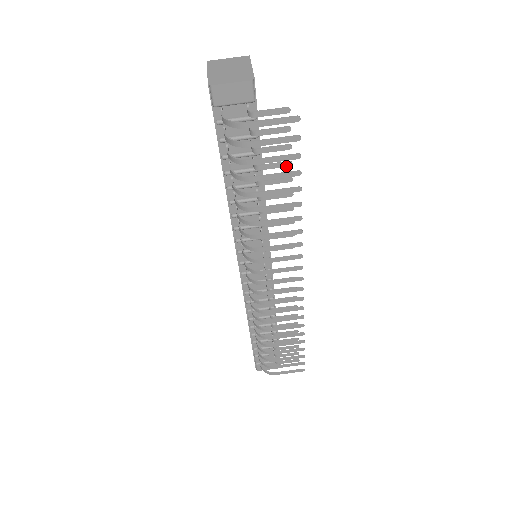
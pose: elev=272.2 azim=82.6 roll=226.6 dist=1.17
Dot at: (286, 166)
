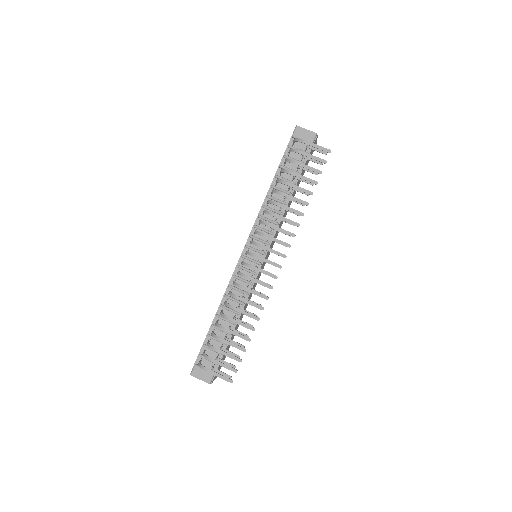
Dot at: (310, 184)
